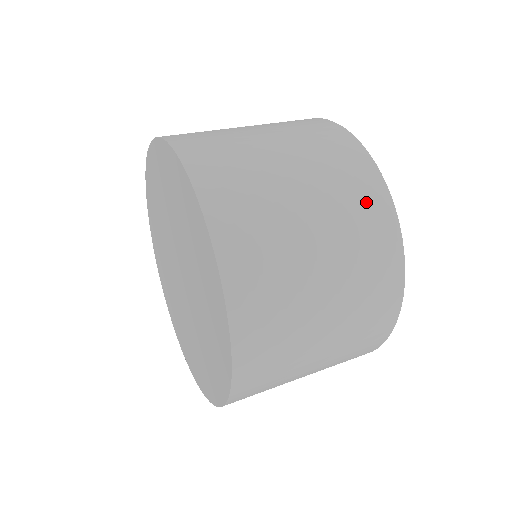
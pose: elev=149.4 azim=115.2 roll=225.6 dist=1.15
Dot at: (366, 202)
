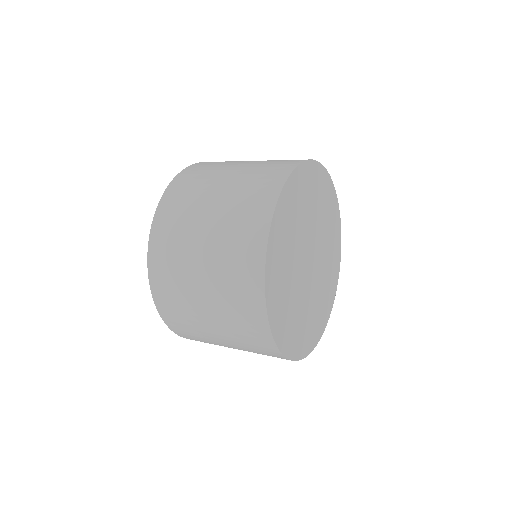
Dot at: (262, 187)
